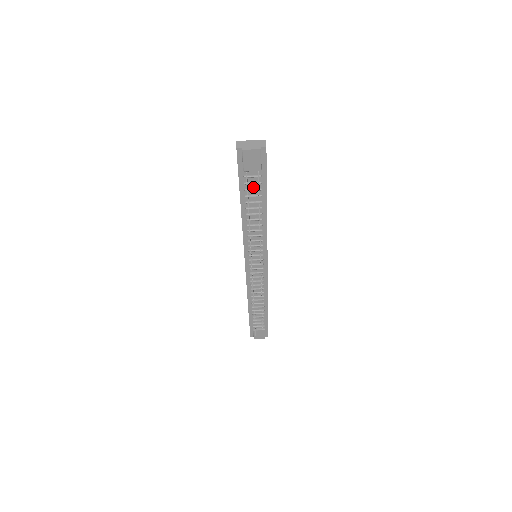
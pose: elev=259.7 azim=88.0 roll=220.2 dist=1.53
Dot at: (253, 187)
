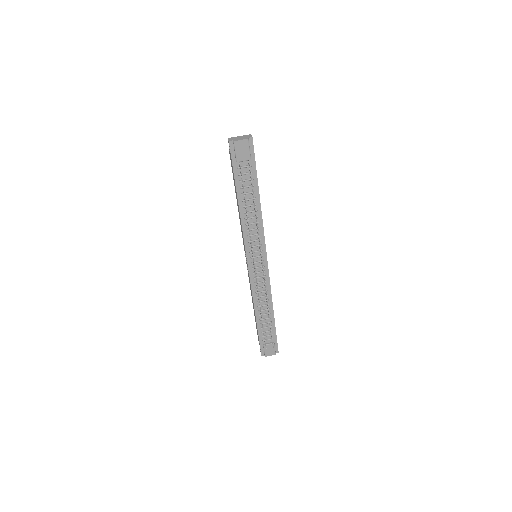
Dot at: (246, 178)
